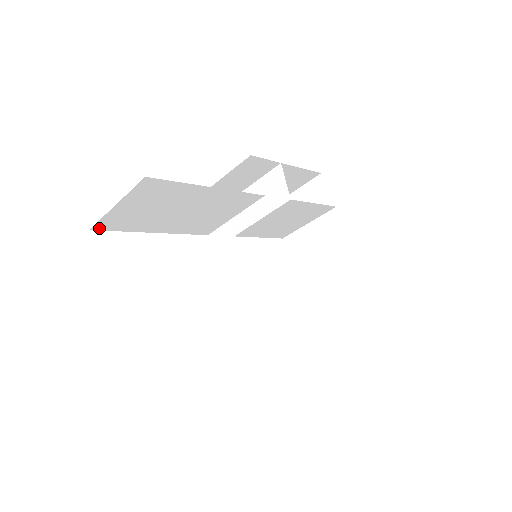
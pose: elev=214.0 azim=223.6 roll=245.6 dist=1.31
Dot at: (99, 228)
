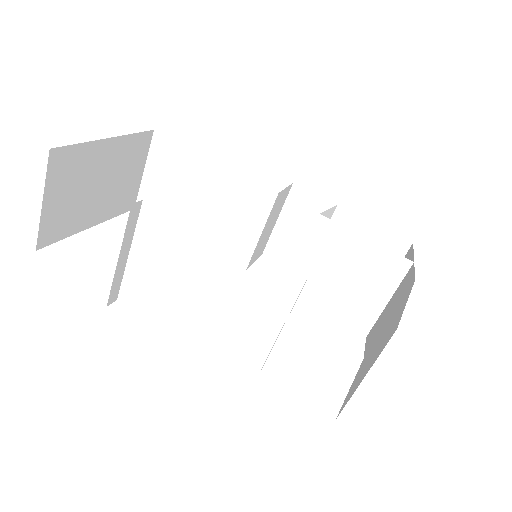
Dot at: (141, 209)
